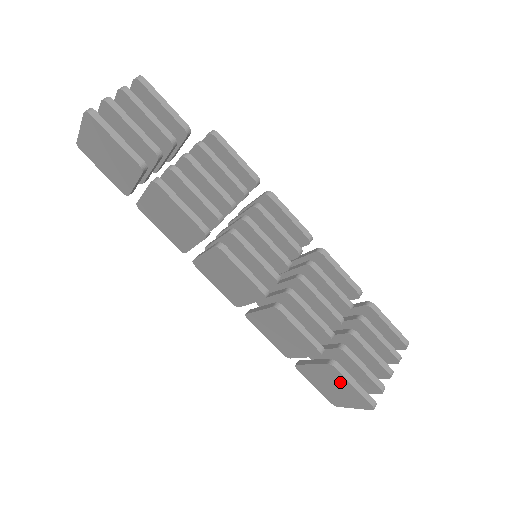
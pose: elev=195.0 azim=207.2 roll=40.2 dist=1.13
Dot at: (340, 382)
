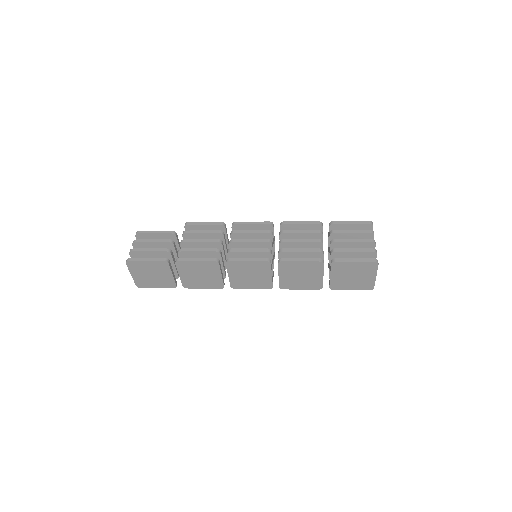
Dot at: (349, 268)
